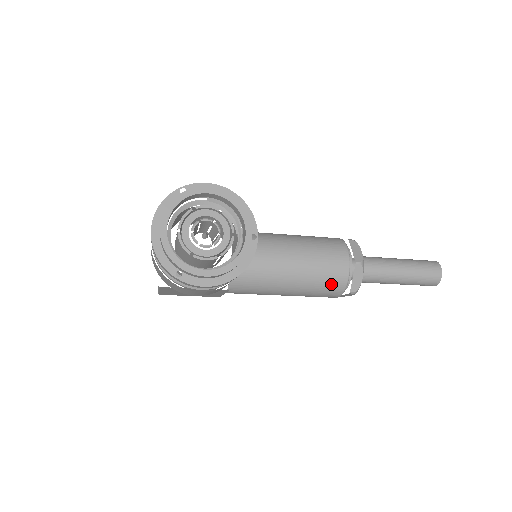
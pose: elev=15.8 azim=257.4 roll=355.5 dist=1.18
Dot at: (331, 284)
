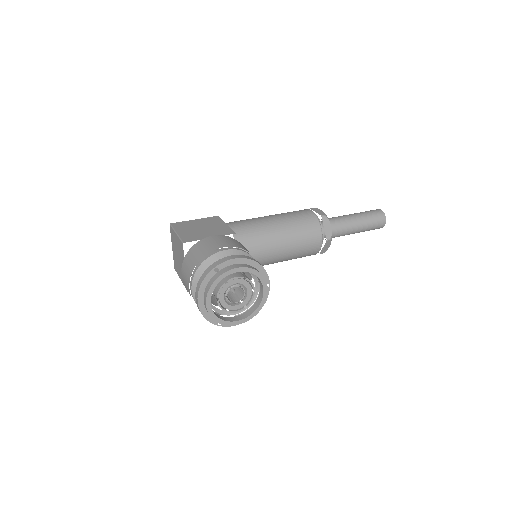
Dot at: (307, 255)
